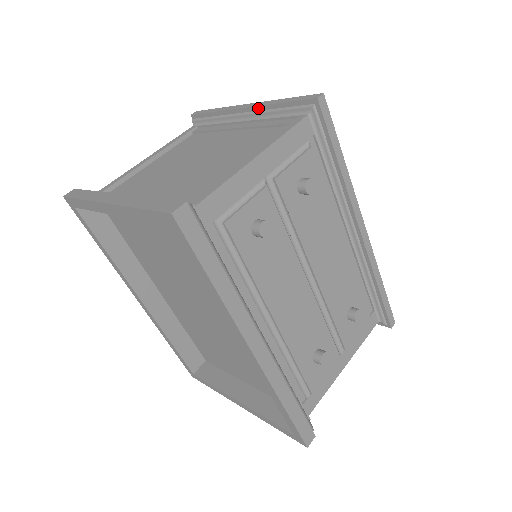
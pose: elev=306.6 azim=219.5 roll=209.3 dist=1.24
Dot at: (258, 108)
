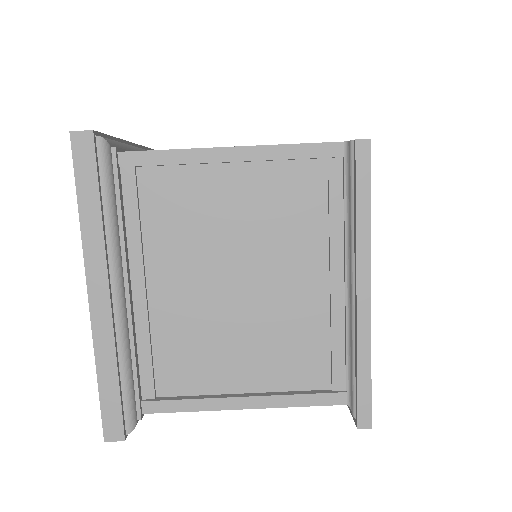
Dot at: (356, 321)
